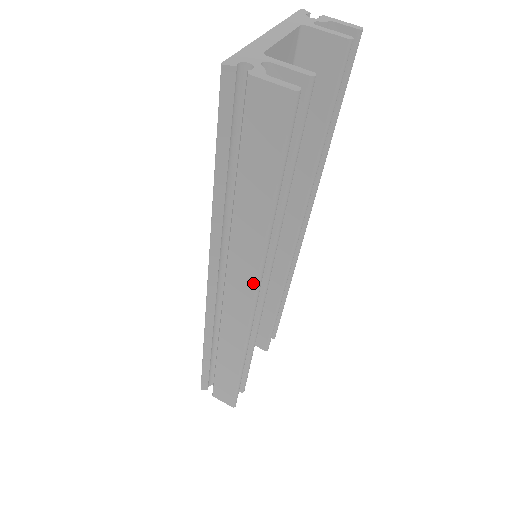
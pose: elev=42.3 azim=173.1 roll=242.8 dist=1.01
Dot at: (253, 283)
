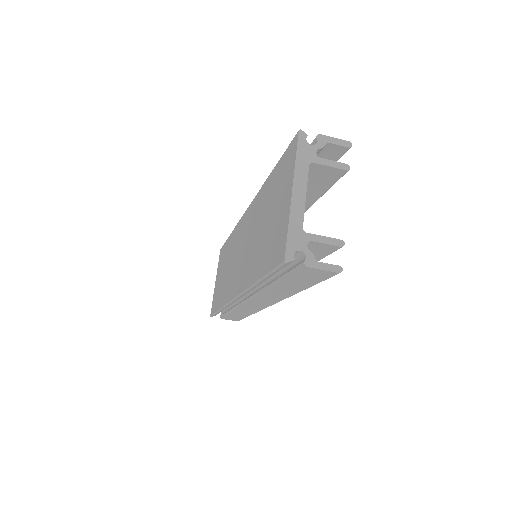
Dot at: (276, 301)
